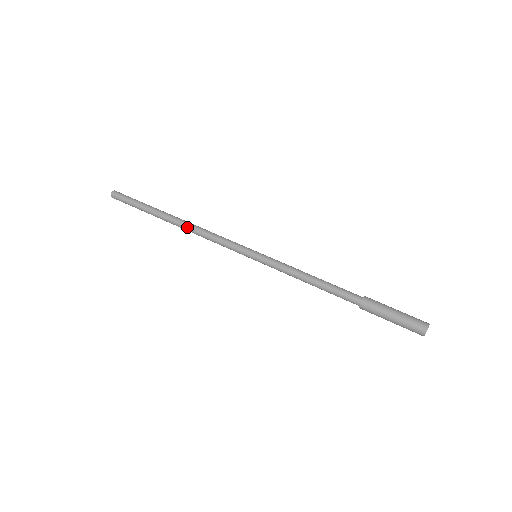
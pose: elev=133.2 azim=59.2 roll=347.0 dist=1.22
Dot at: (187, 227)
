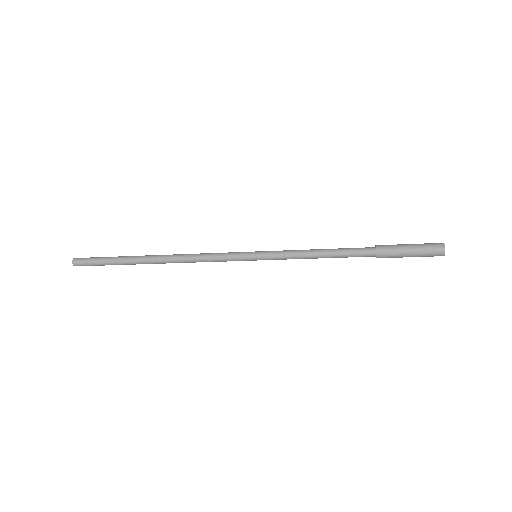
Dot at: (173, 255)
